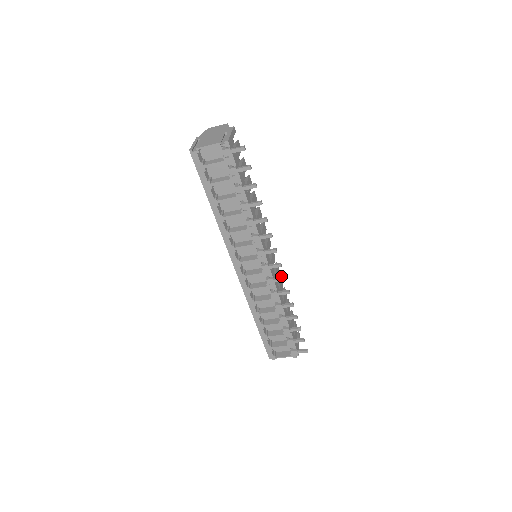
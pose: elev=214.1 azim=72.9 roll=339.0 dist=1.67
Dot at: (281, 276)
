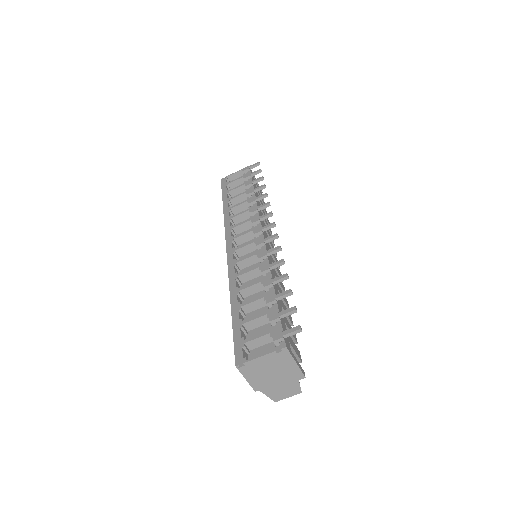
Dot at: occluded
